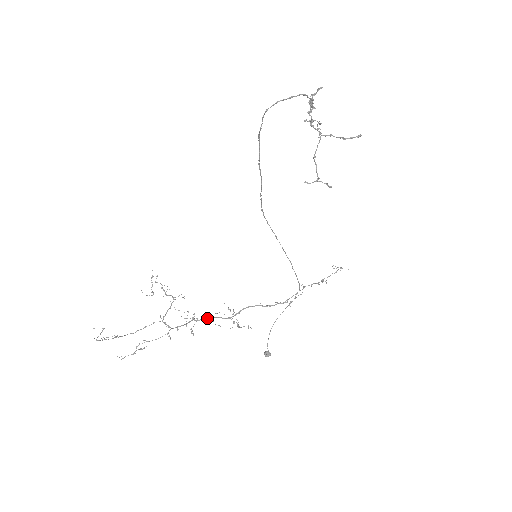
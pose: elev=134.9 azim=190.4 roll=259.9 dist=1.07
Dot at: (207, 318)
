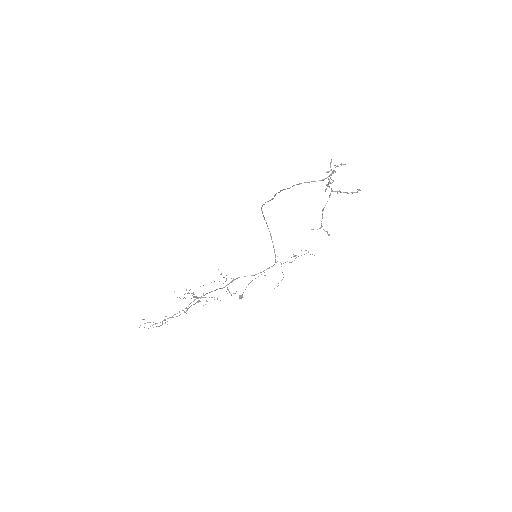
Dot at: occluded
